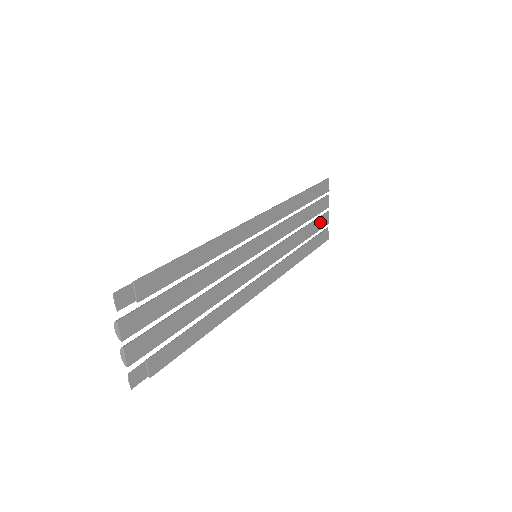
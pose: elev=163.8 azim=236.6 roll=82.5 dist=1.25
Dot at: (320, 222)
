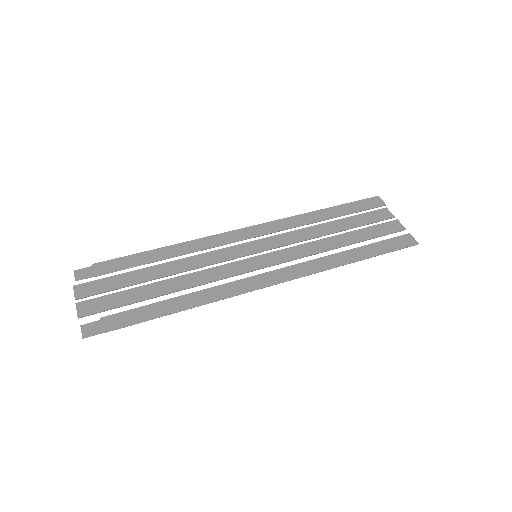
Dot at: (382, 229)
